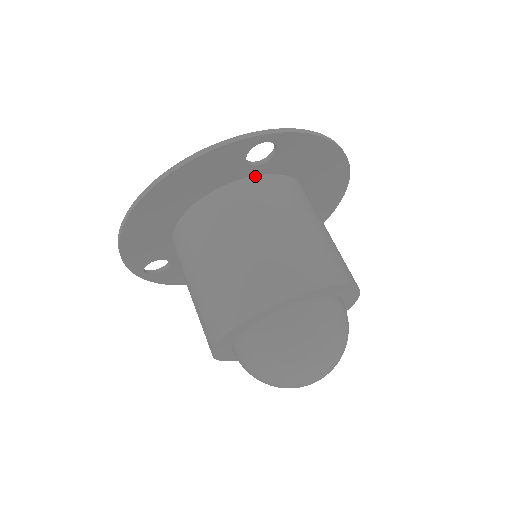
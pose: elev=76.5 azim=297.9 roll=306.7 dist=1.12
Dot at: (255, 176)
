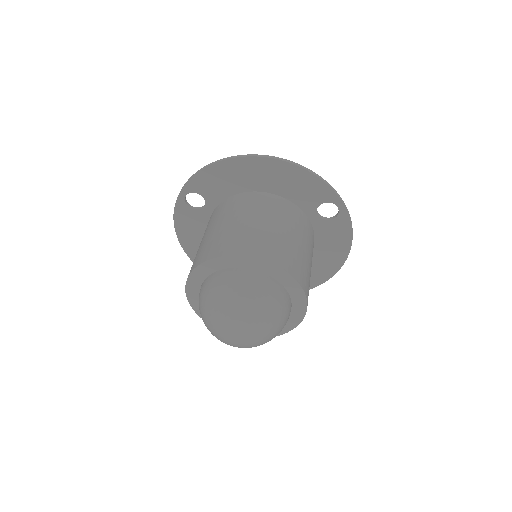
Dot at: (308, 218)
